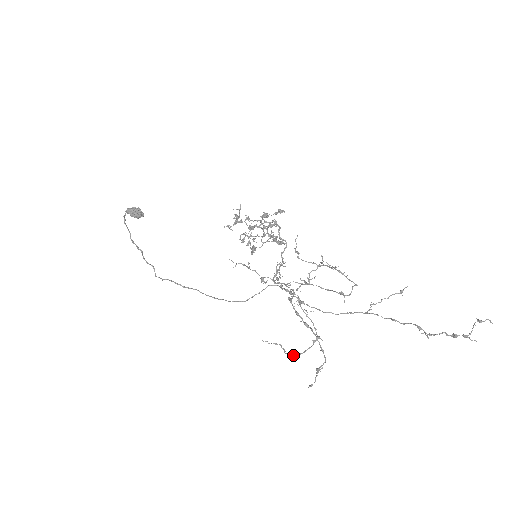
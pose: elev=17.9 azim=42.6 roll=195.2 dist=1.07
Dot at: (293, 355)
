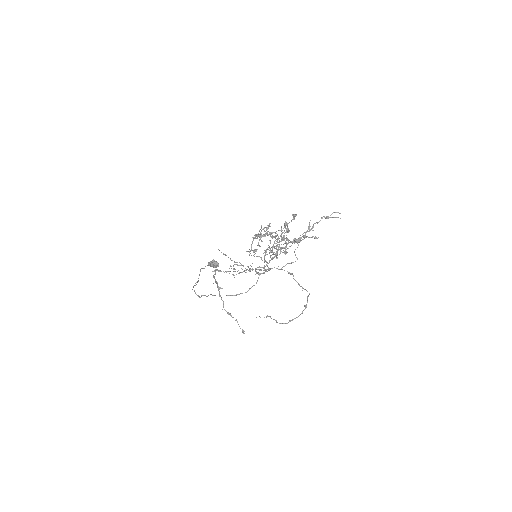
Dot at: (285, 323)
